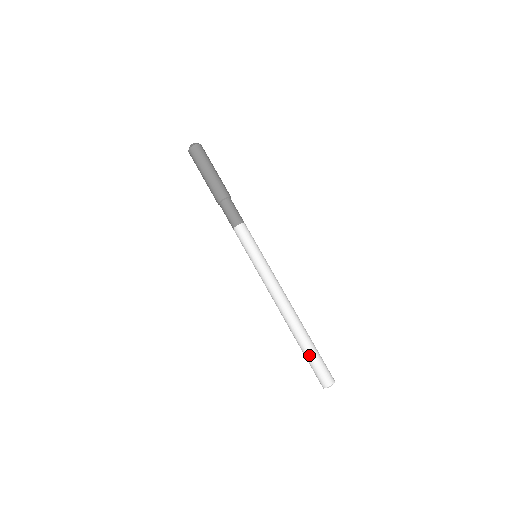
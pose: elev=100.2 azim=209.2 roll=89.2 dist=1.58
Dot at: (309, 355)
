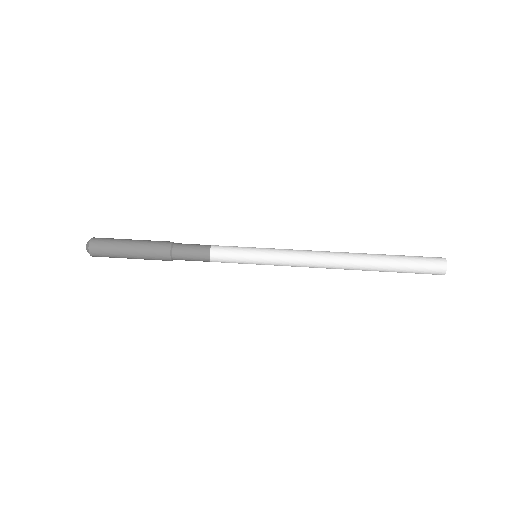
Dot at: (399, 255)
